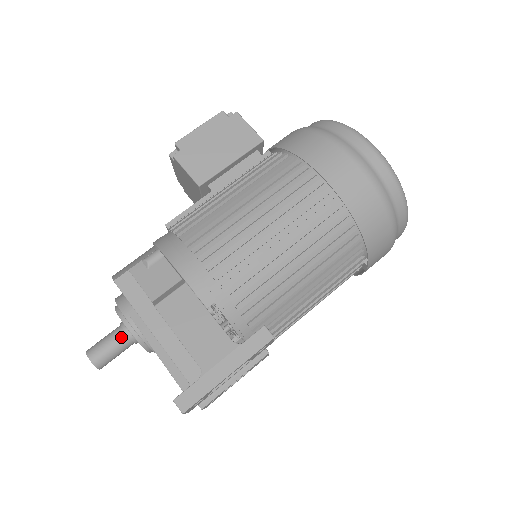
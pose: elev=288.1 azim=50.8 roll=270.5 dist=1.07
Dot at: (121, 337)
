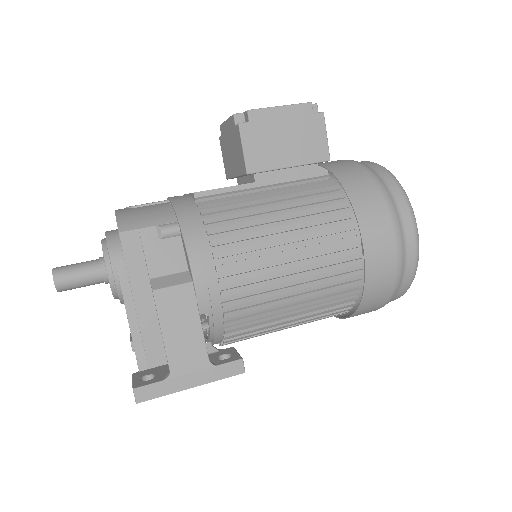
Dot at: (95, 275)
